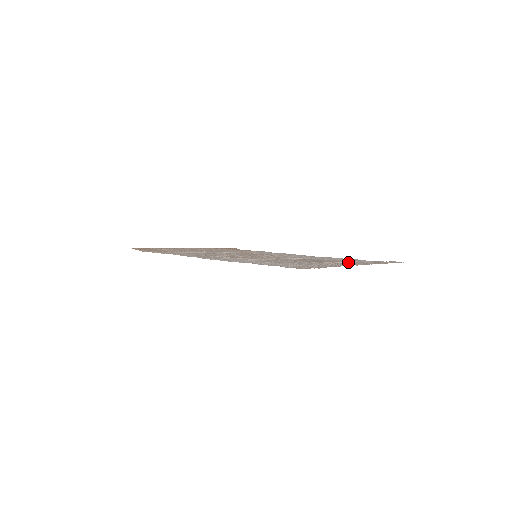
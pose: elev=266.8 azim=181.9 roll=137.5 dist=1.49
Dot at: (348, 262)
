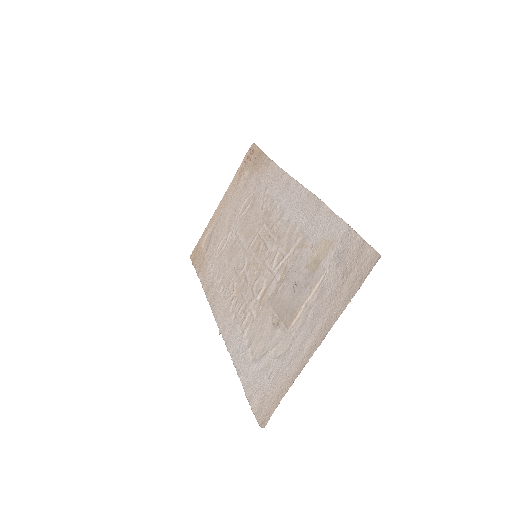
Dot at: (317, 285)
